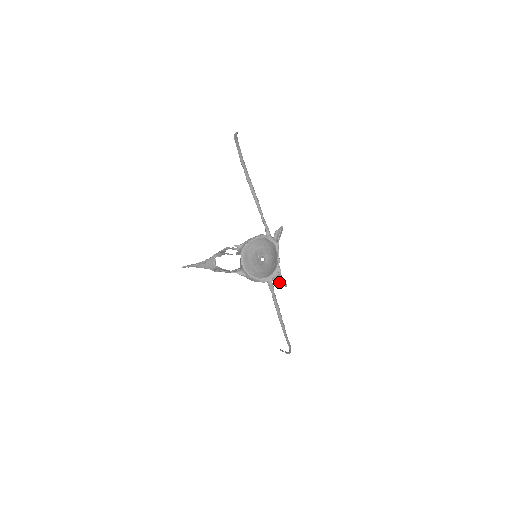
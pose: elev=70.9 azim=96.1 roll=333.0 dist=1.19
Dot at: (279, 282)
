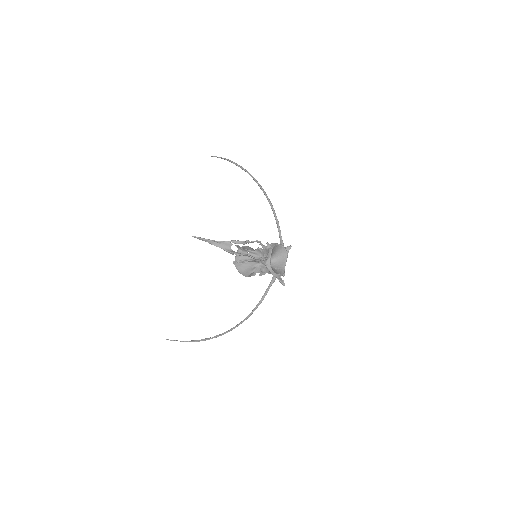
Dot at: (281, 281)
